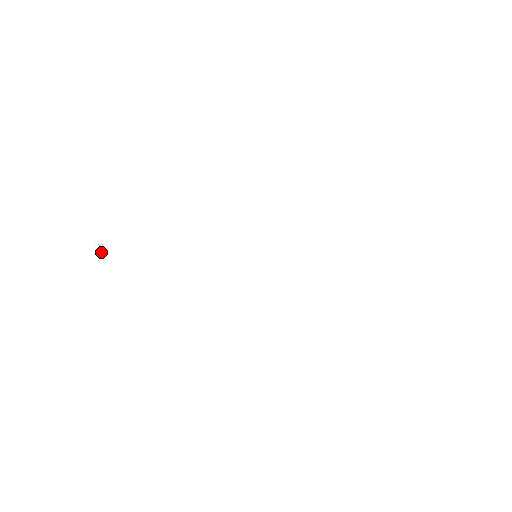
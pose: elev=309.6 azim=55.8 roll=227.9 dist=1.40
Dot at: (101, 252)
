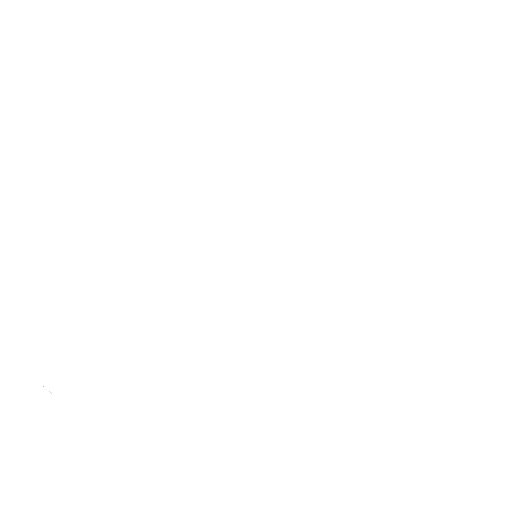
Dot at: occluded
